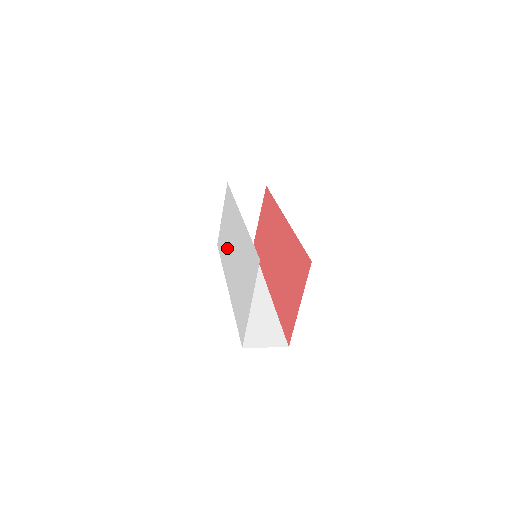
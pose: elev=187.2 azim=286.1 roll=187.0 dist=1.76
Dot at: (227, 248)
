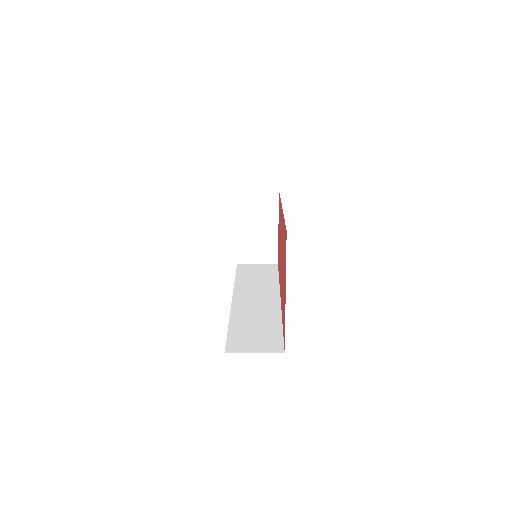
Dot at: occluded
